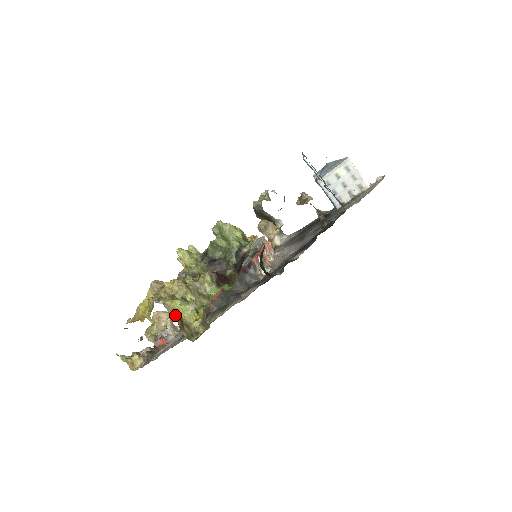
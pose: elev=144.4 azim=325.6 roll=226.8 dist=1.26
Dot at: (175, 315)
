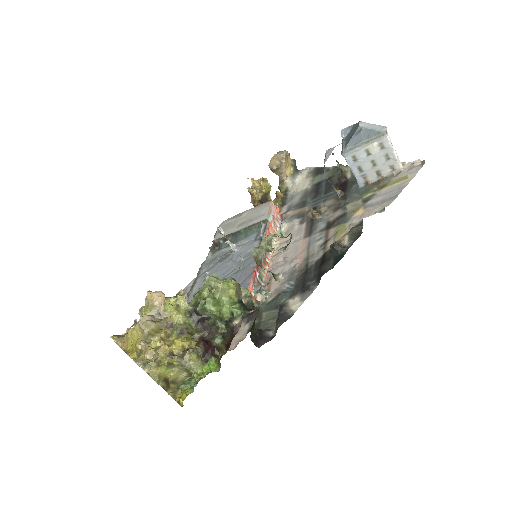
Dot at: (161, 380)
